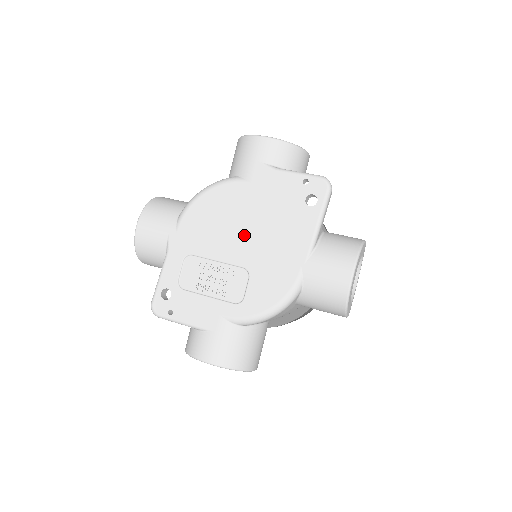
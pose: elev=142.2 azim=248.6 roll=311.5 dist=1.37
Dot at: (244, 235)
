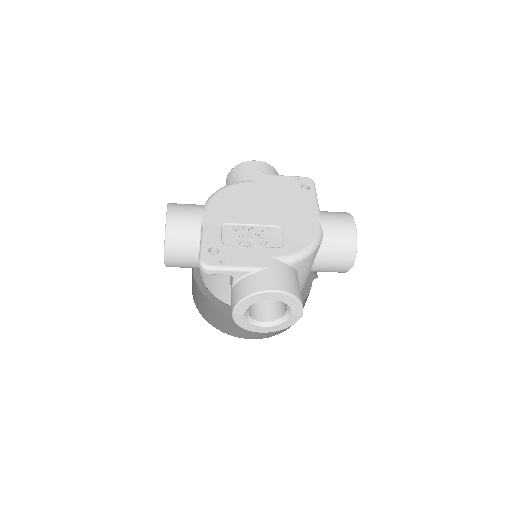
Dot at: (266, 208)
